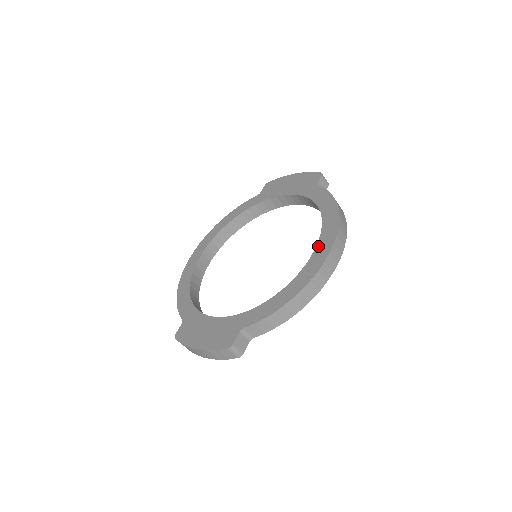
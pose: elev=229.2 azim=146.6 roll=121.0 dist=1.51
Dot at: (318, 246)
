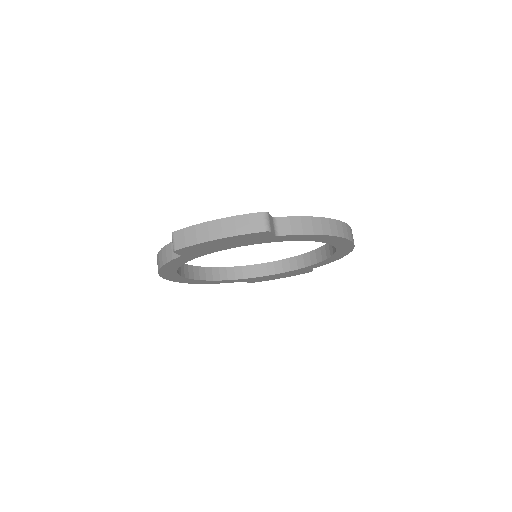
Dot at: occluded
